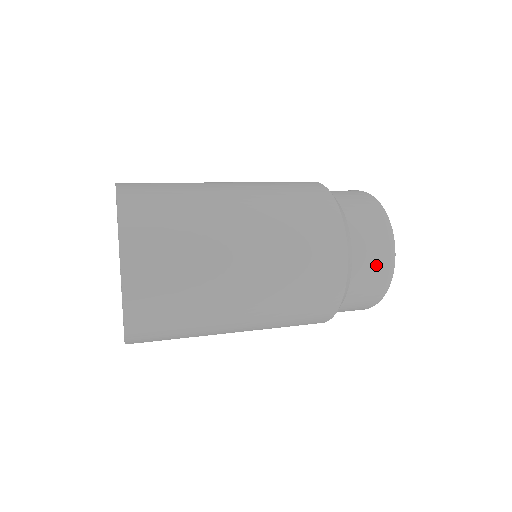
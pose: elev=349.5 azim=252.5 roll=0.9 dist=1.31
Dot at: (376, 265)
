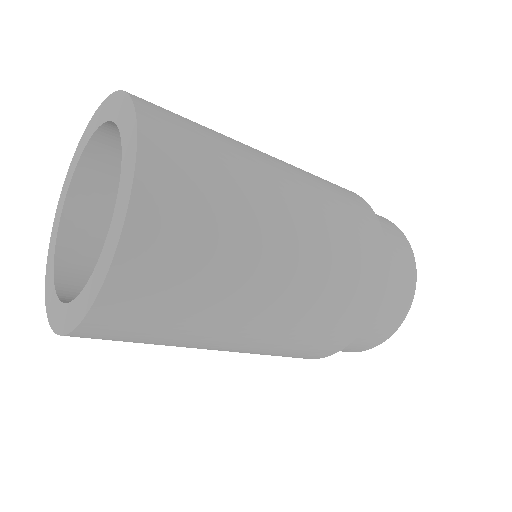
Dot at: (402, 286)
